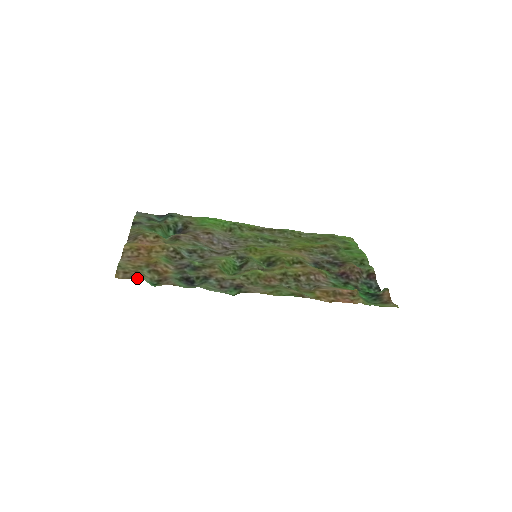
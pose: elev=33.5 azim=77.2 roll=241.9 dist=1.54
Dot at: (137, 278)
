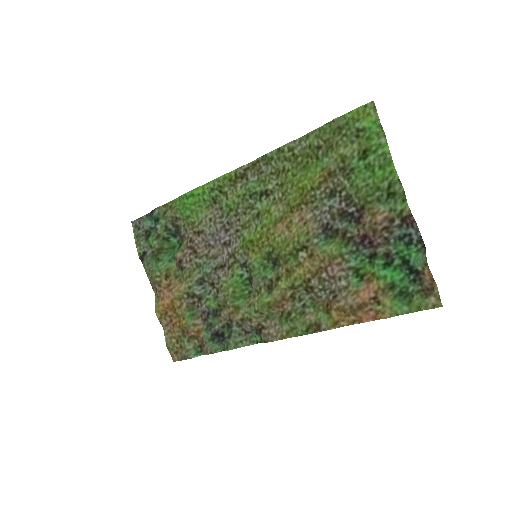
Dot at: (186, 358)
